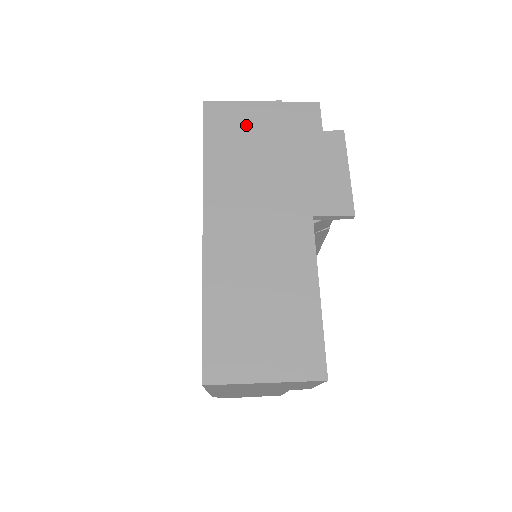
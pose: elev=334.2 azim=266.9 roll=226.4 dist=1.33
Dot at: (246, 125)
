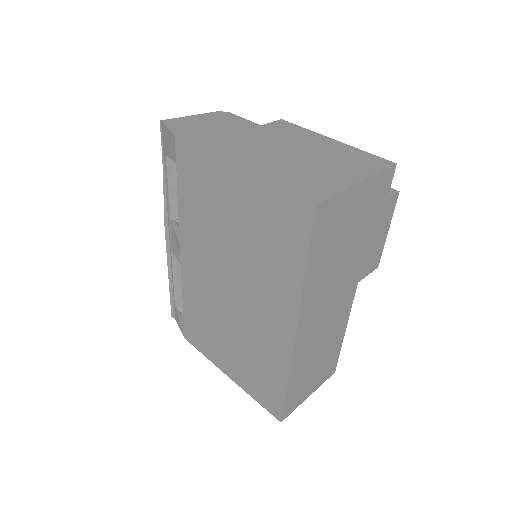
Dot at: (343, 220)
